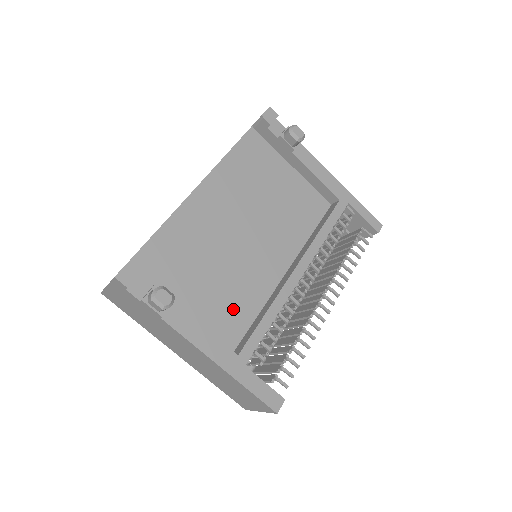
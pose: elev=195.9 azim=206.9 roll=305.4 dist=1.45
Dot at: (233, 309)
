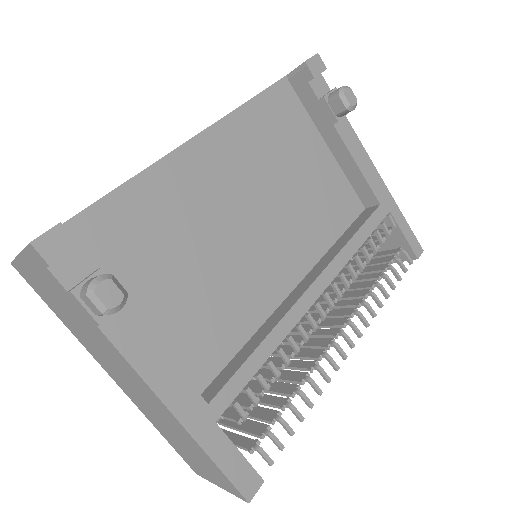
Dot at: (212, 328)
